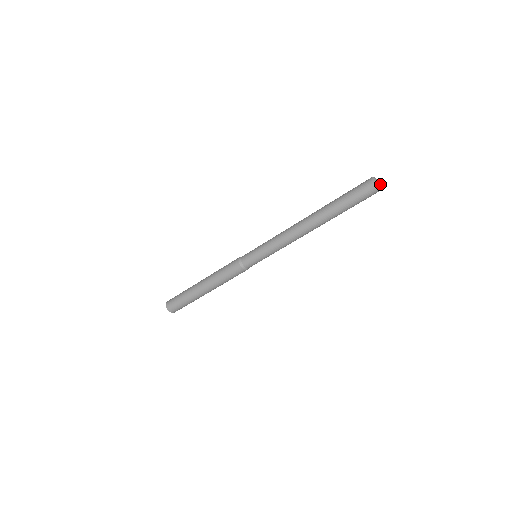
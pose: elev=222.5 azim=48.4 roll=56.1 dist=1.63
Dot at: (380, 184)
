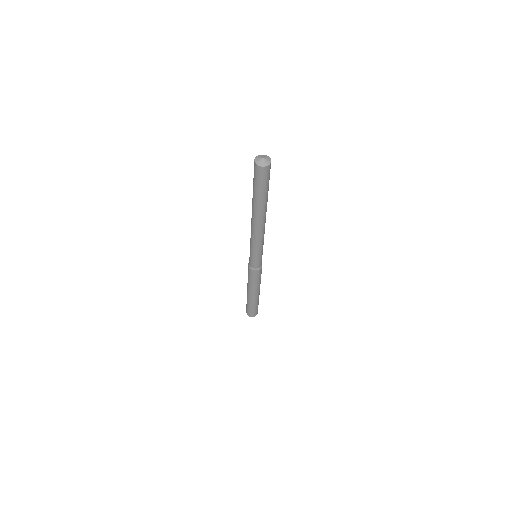
Dot at: (265, 159)
